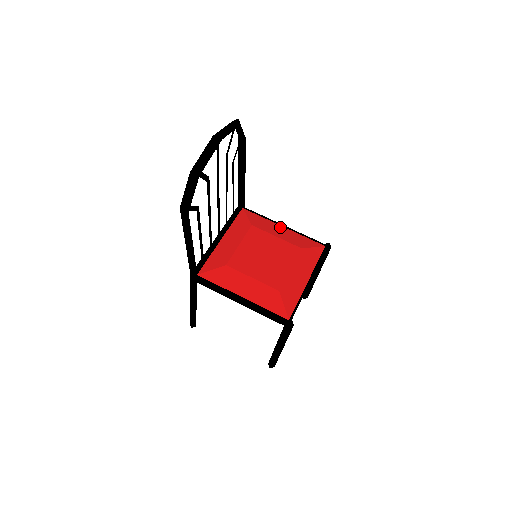
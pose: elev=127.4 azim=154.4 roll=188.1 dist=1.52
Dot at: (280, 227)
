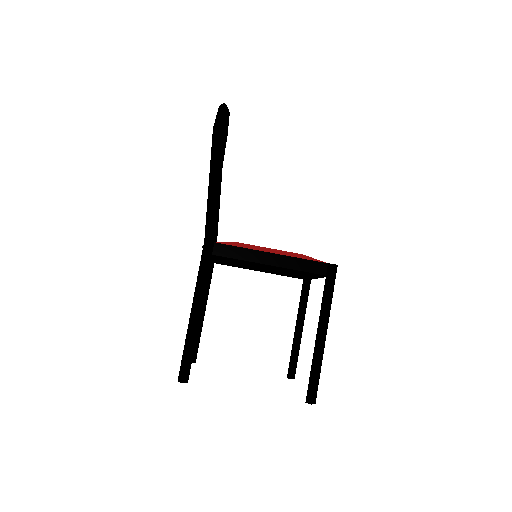
Dot at: occluded
